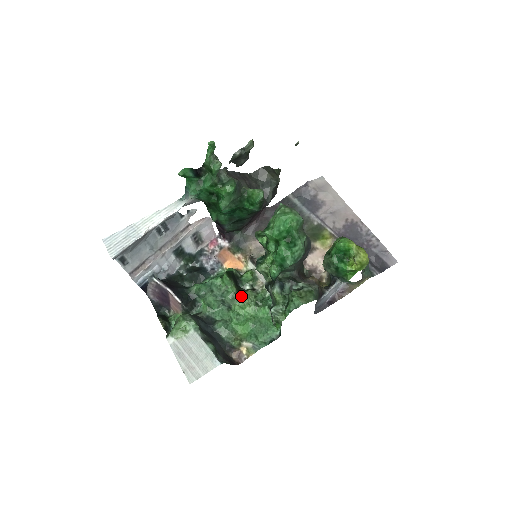
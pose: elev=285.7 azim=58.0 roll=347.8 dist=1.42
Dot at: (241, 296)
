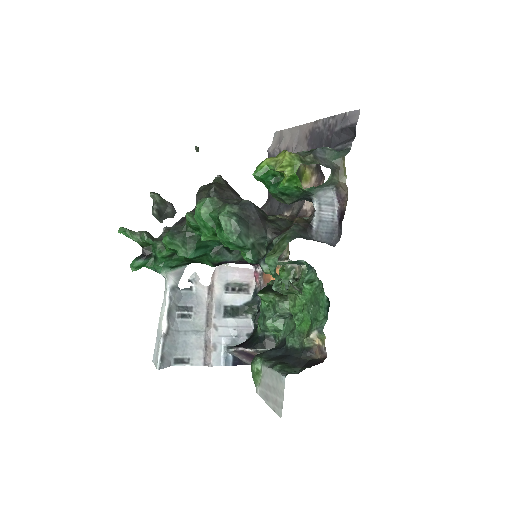
Dot at: (288, 297)
